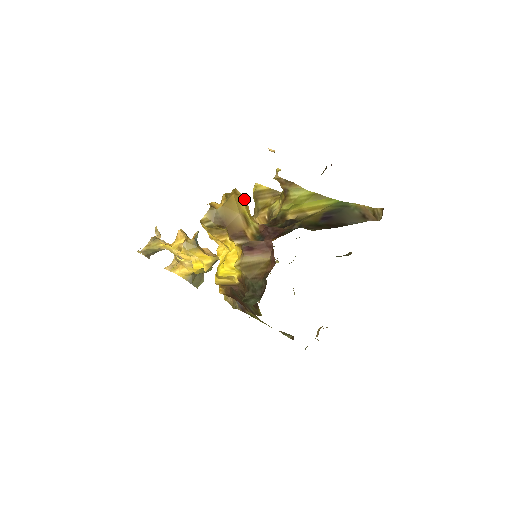
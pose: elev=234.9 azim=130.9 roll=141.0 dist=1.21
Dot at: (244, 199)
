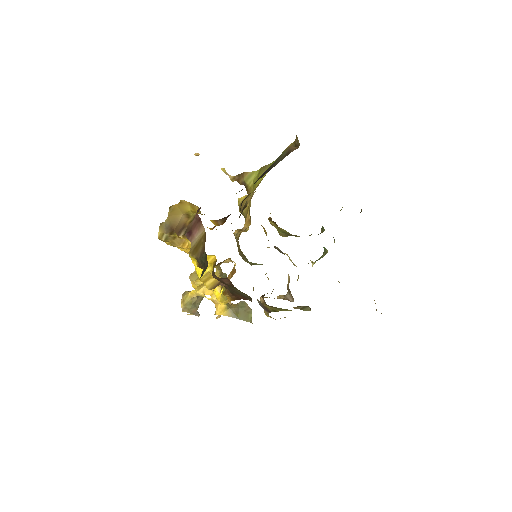
Dot at: (191, 204)
